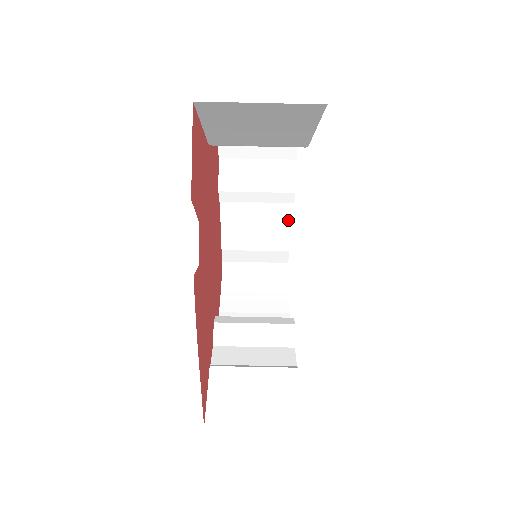
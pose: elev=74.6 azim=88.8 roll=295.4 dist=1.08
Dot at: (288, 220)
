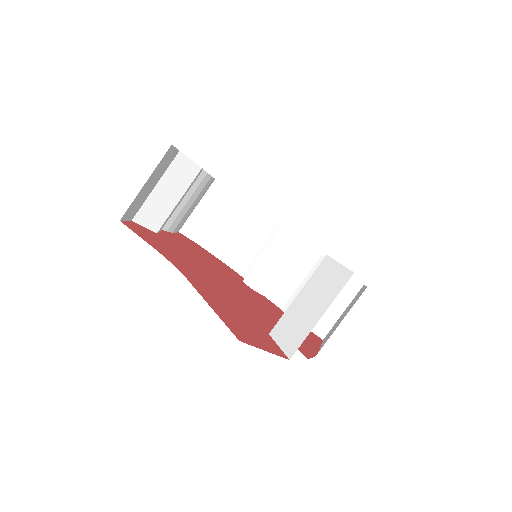
Dot at: (202, 173)
